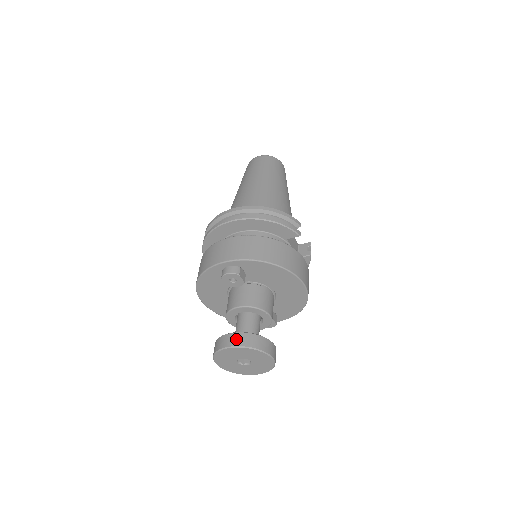
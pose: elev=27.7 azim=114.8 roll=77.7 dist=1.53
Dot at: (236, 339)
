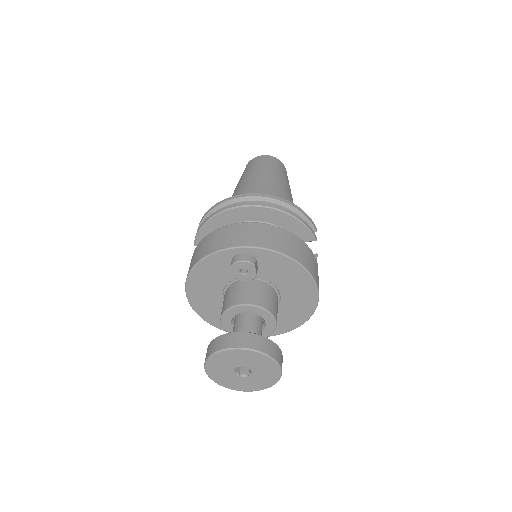
Dot at: (245, 340)
